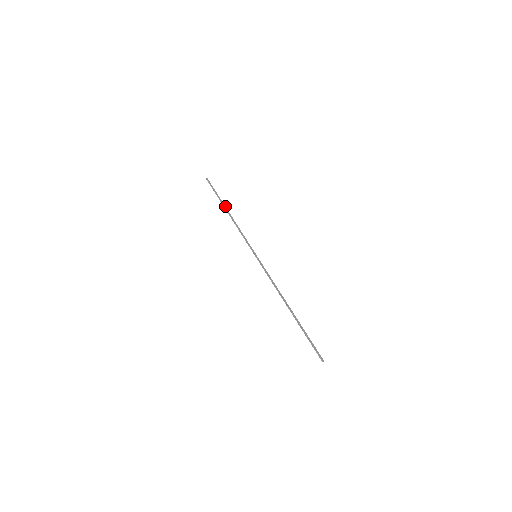
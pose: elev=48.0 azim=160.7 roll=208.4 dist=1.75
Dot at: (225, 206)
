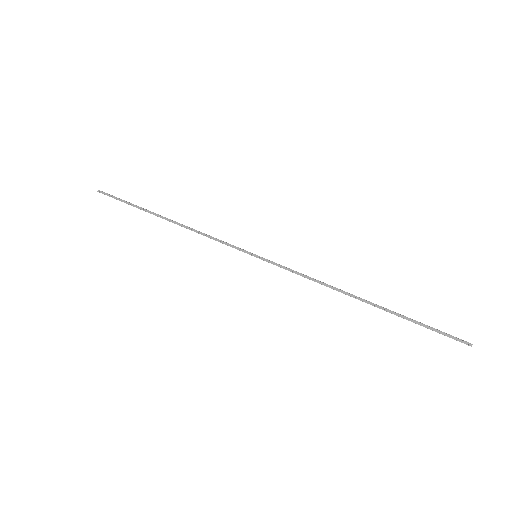
Dot at: (155, 214)
